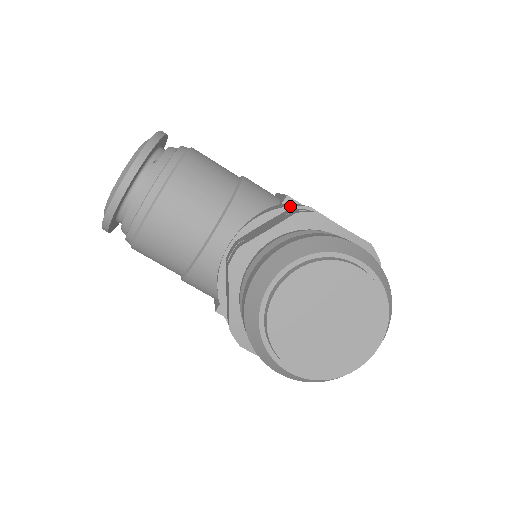
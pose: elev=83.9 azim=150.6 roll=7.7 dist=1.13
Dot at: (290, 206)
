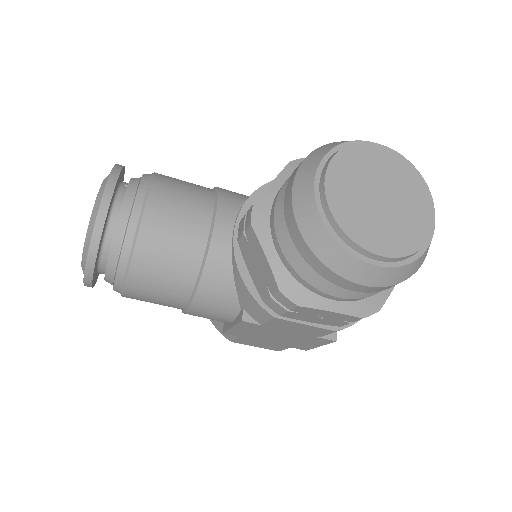
Dot at: occluded
